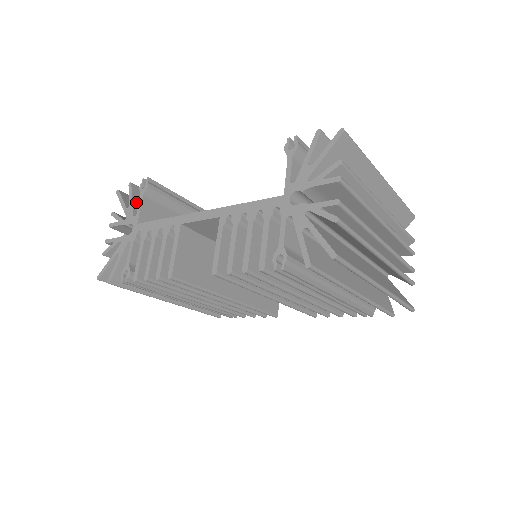
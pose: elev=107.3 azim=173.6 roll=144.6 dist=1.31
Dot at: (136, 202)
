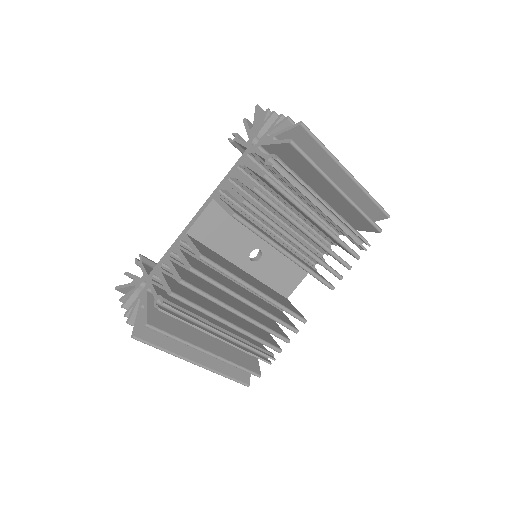
Dot at: occluded
